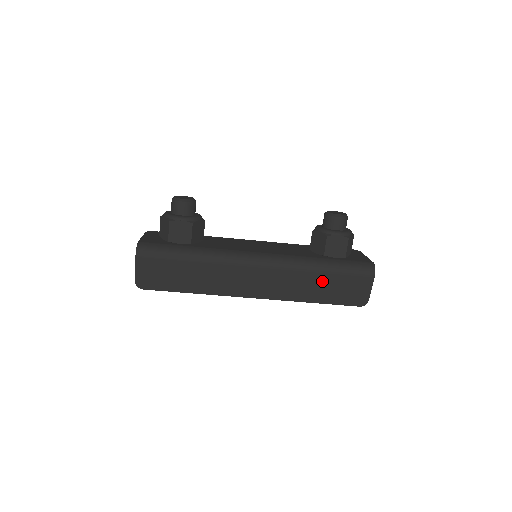
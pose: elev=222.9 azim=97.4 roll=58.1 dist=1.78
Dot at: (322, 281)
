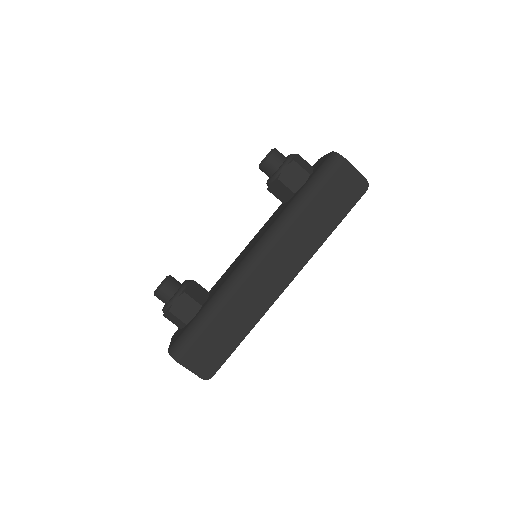
Dot at: (316, 211)
